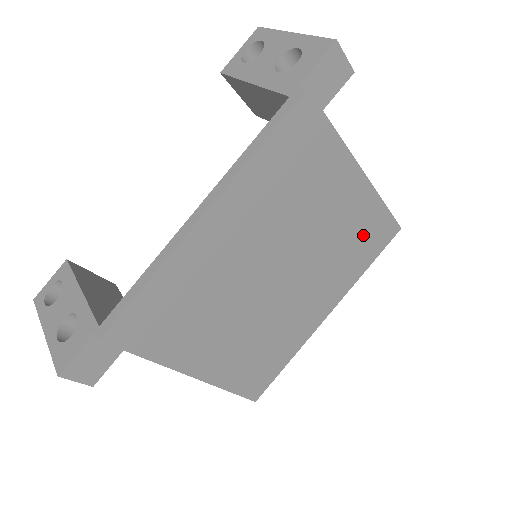
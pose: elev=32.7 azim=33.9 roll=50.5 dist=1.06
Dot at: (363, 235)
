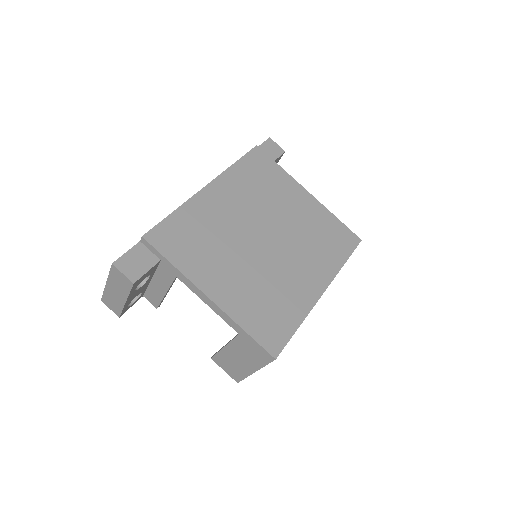
Dot at: (328, 234)
